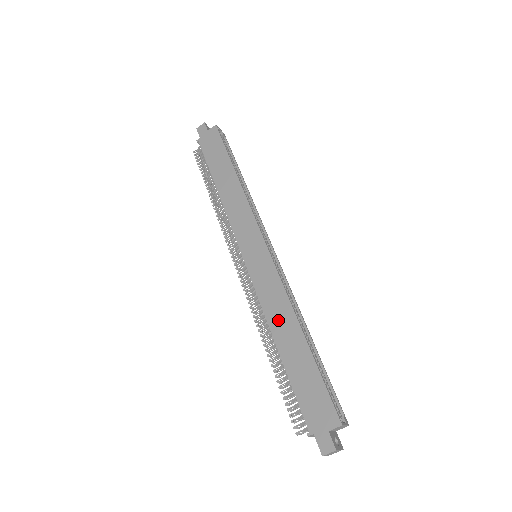
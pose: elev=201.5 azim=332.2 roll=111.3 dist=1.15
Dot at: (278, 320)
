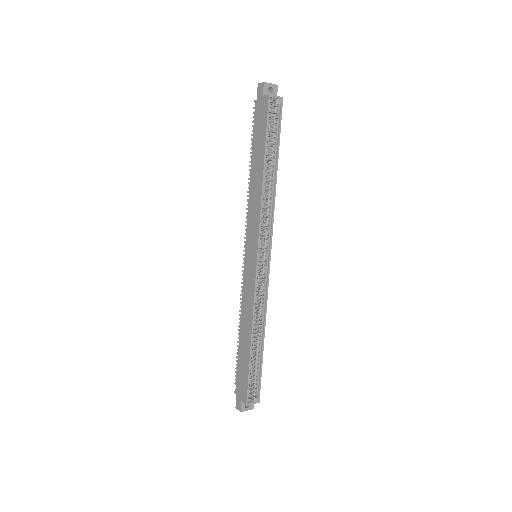
Dot at: (245, 319)
